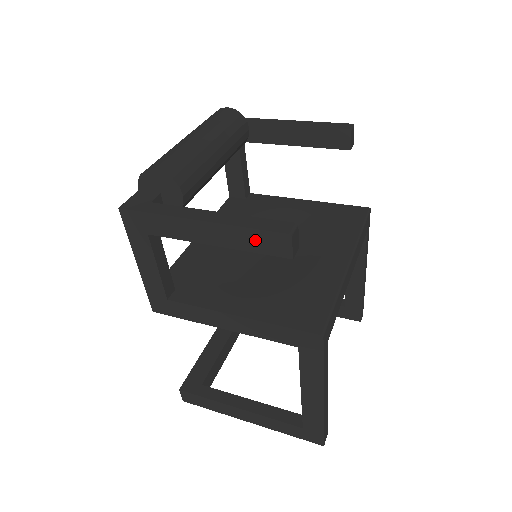
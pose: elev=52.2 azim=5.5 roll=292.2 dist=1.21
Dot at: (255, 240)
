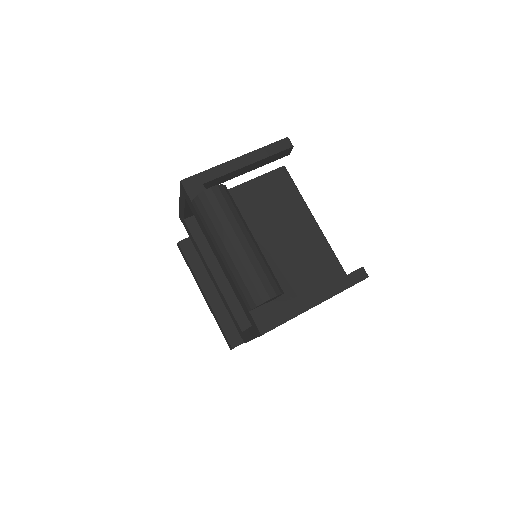
Dot at: occluded
